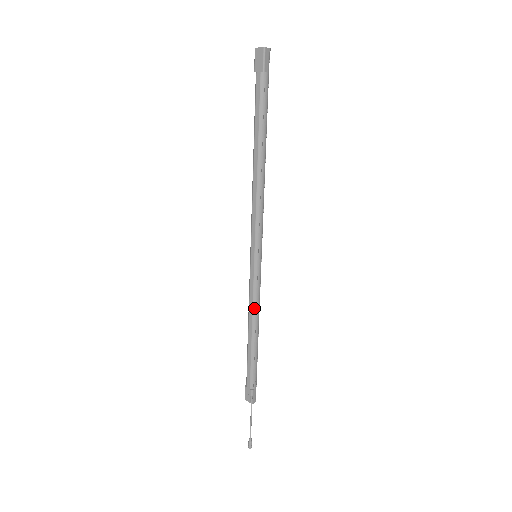
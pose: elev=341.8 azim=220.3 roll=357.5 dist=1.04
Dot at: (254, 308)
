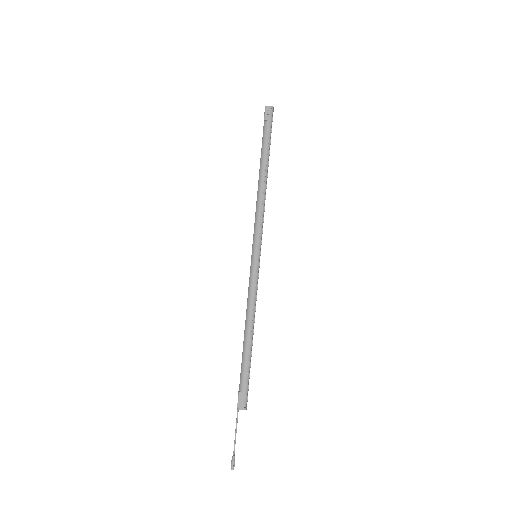
Dot at: (248, 302)
